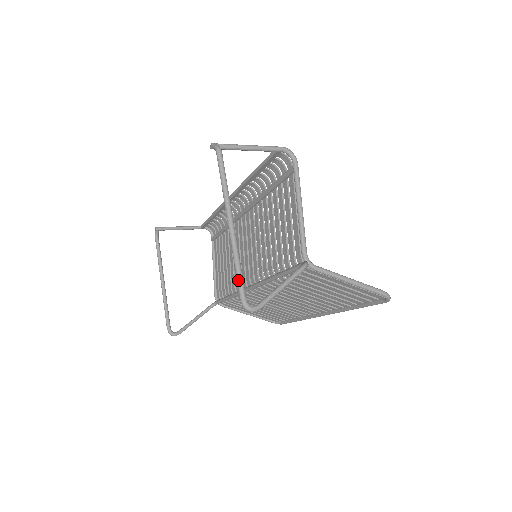
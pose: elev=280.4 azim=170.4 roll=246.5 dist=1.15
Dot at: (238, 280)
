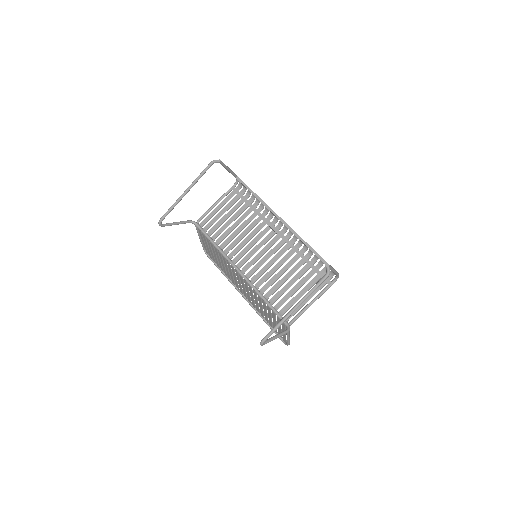
Dot at: (272, 333)
